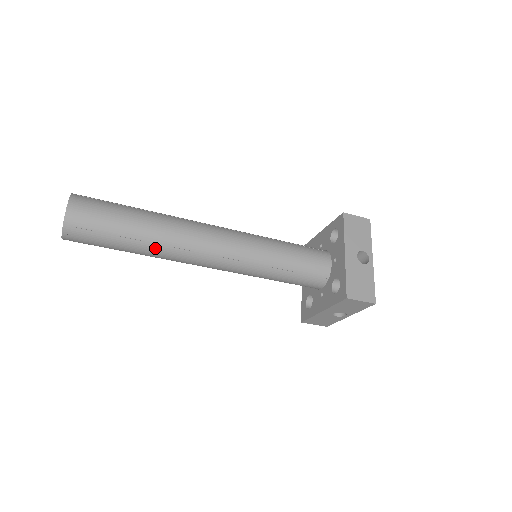
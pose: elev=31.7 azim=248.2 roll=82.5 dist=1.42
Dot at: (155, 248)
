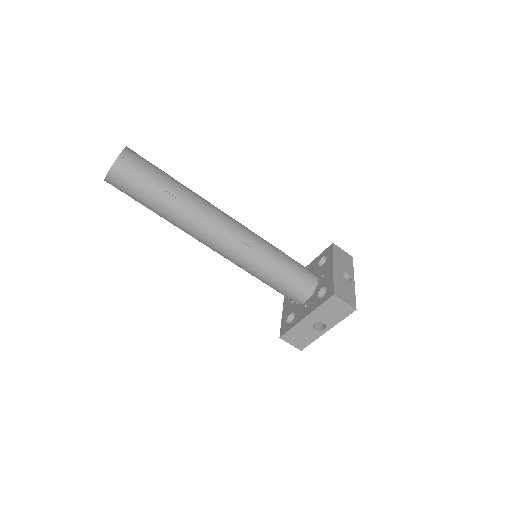
Dot at: (181, 209)
